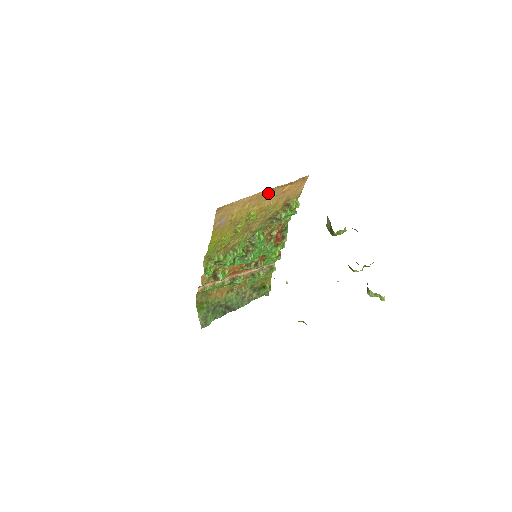
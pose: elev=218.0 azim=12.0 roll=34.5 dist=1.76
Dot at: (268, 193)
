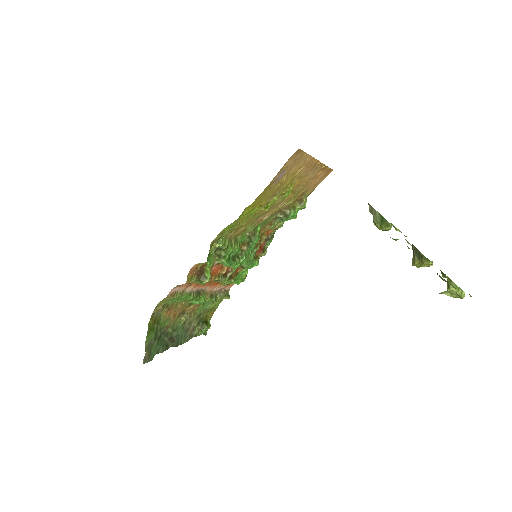
Dot at: (313, 167)
